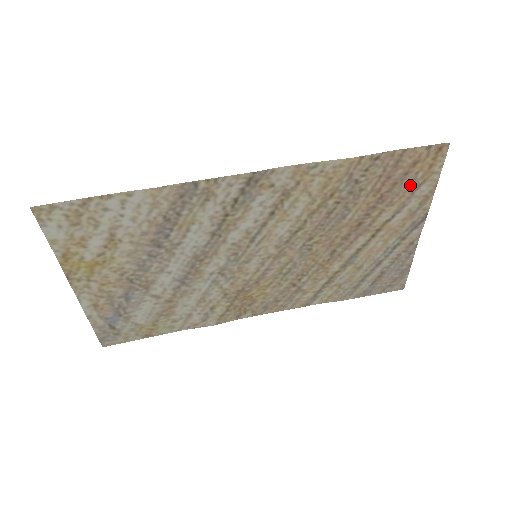
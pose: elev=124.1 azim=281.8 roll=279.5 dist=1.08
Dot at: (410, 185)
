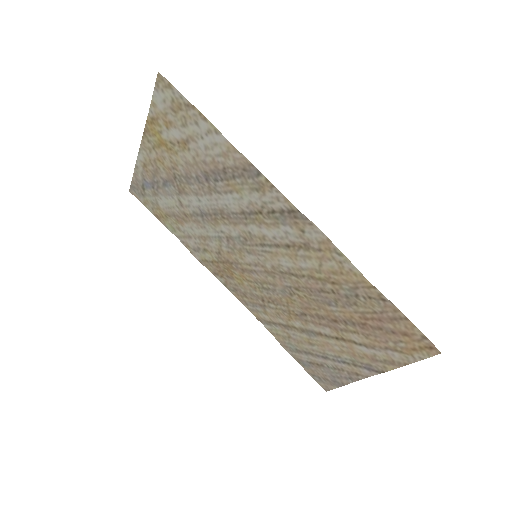
Dot at: (390, 342)
